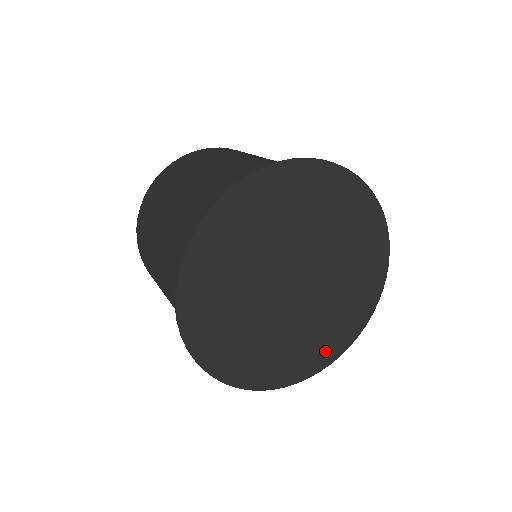
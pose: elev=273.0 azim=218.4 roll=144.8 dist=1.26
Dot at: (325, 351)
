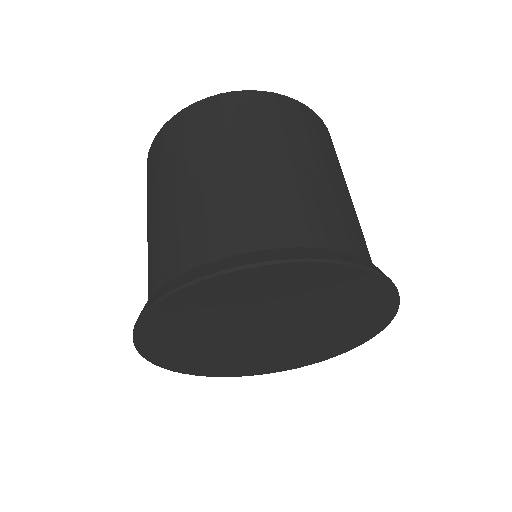
Dot at: (238, 370)
